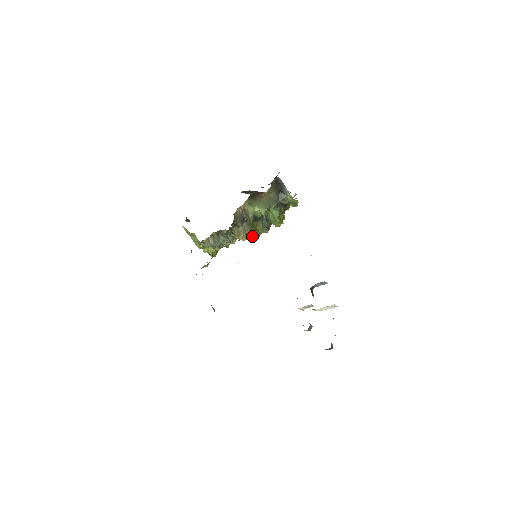
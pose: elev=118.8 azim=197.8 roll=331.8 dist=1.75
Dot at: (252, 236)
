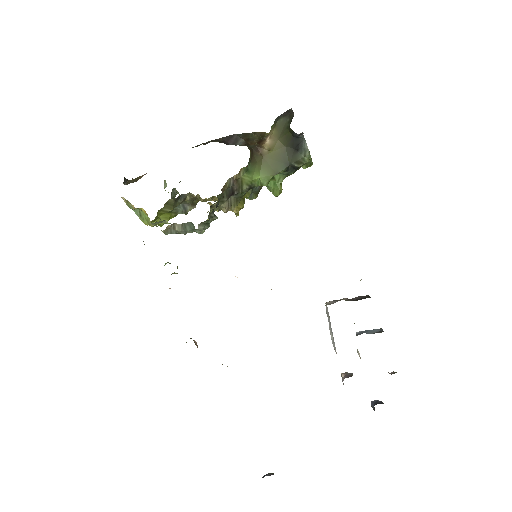
Dot at: (238, 211)
